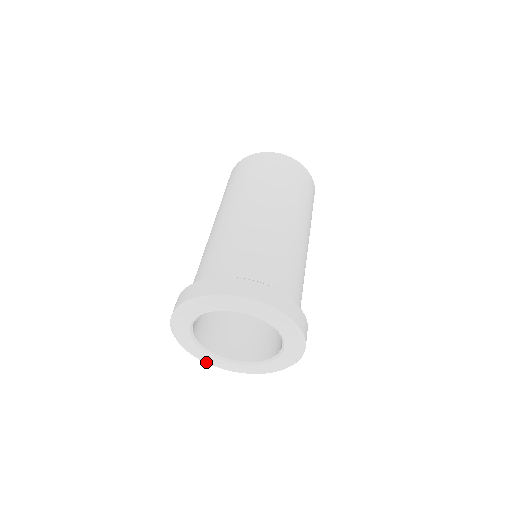
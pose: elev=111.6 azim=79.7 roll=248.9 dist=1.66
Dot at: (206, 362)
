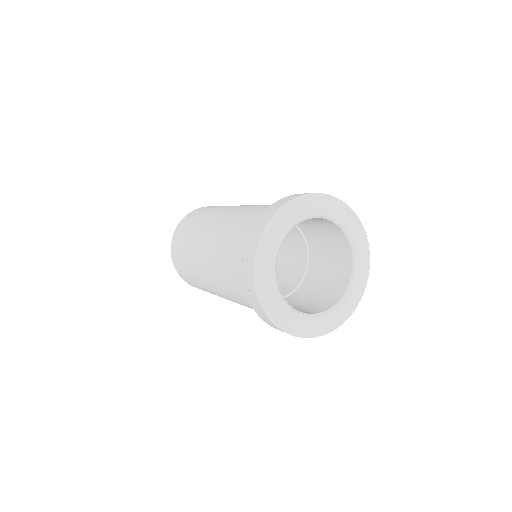
Dot at: (309, 335)
